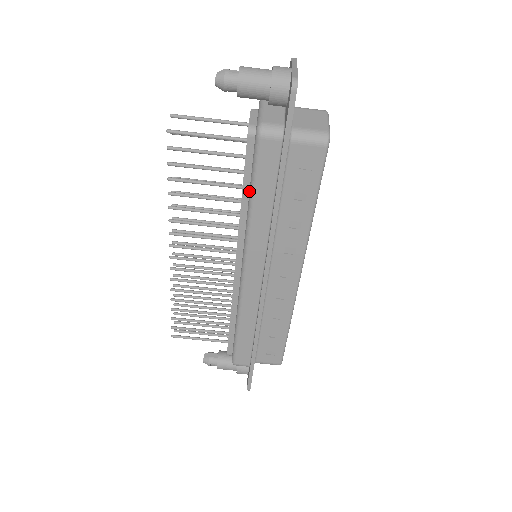
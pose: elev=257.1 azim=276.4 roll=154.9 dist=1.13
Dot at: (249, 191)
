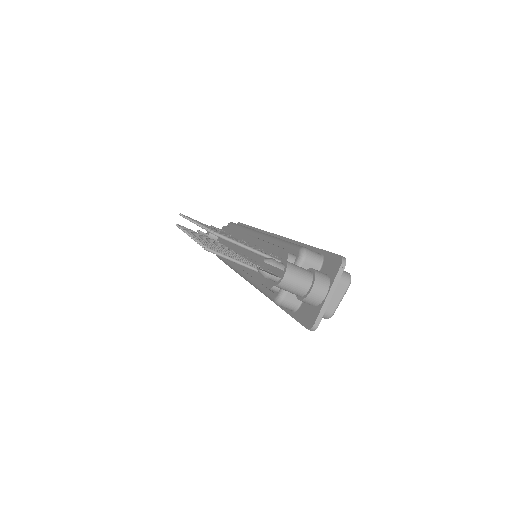
Dot at: occluded
